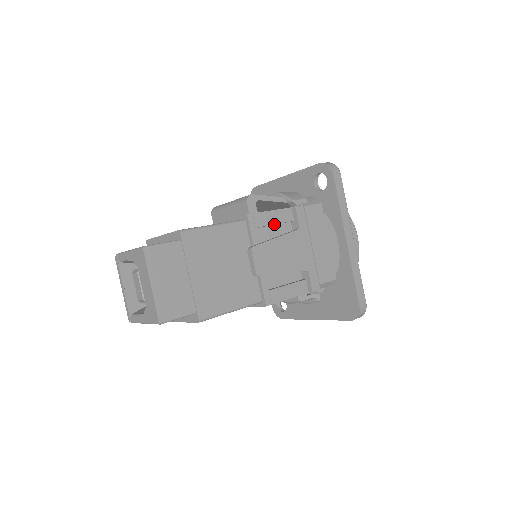
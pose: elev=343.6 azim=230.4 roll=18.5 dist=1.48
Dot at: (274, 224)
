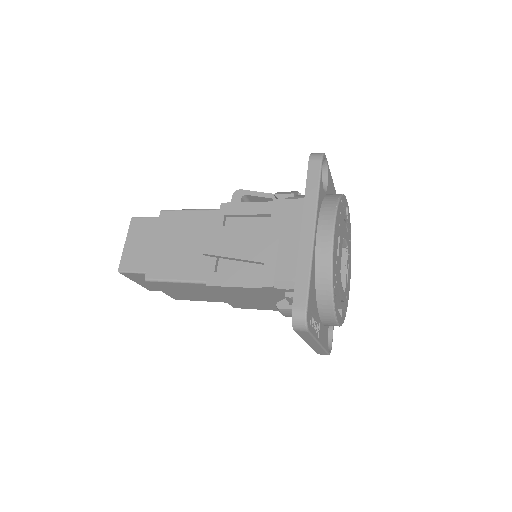
Dot at: (247, 214)
